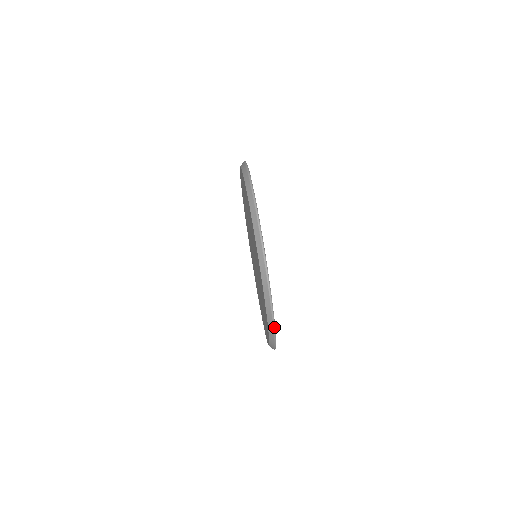
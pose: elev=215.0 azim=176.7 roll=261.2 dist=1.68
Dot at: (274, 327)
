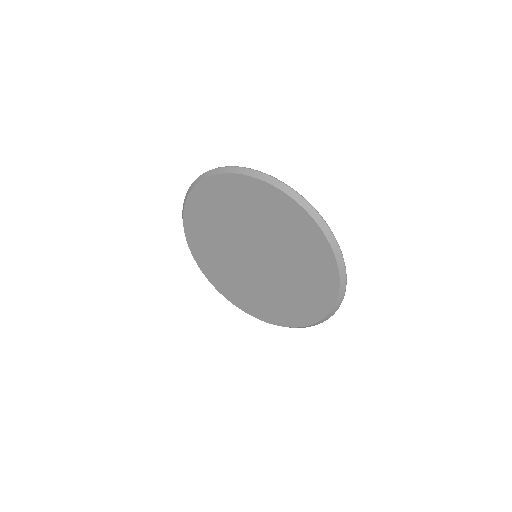
Dot at: (295, 191)
